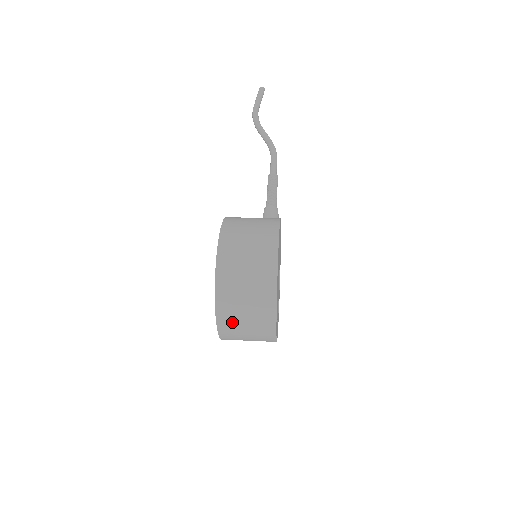
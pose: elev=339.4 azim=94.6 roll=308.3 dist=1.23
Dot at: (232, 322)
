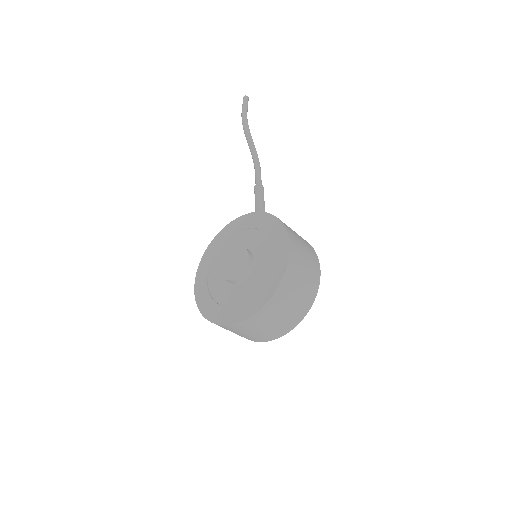
Dot at: (269, 315)
